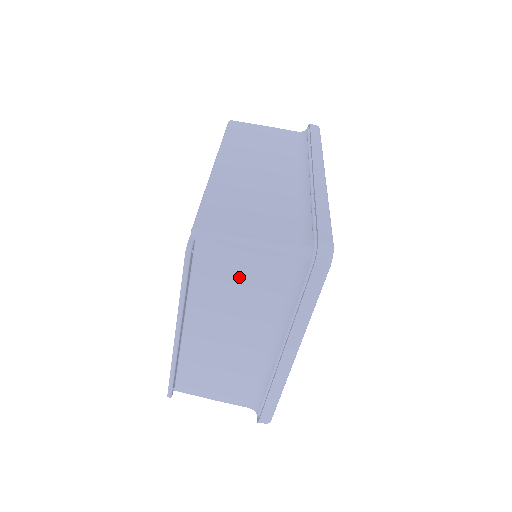
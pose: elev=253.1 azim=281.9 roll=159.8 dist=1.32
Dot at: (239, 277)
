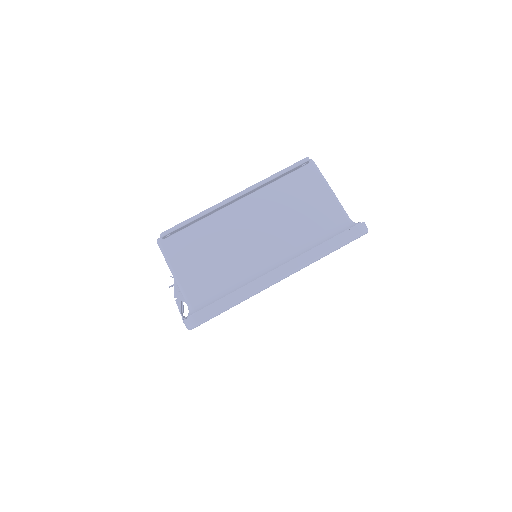
Dot at: (305, 203)
